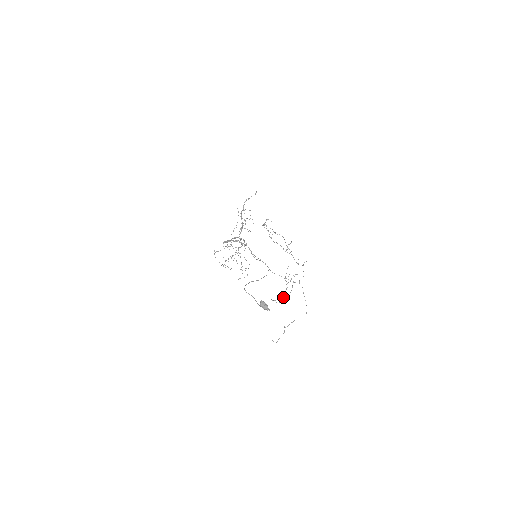
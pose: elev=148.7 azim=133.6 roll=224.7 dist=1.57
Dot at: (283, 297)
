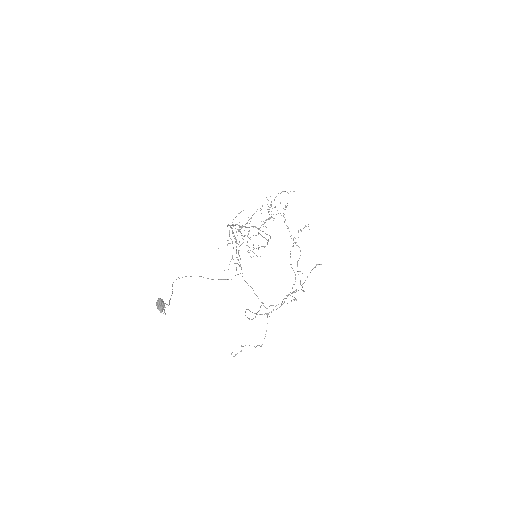
Dot at: (267, 315)
